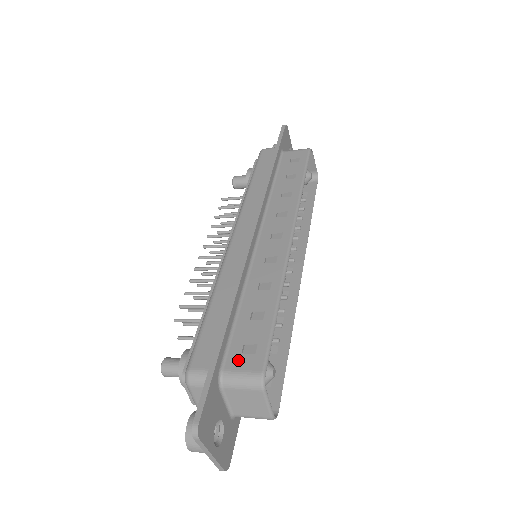
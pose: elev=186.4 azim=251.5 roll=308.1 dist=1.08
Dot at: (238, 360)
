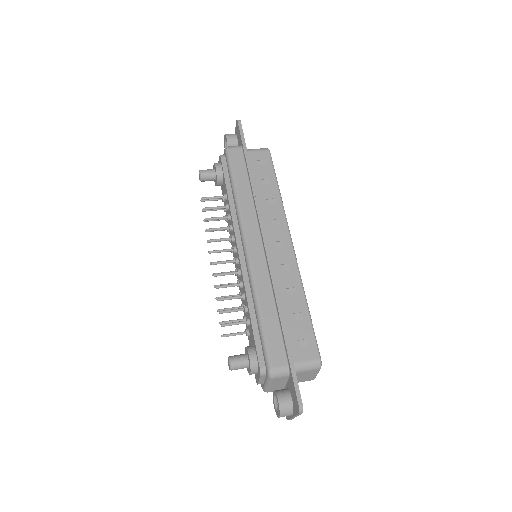
Dot at: (300, 353)
